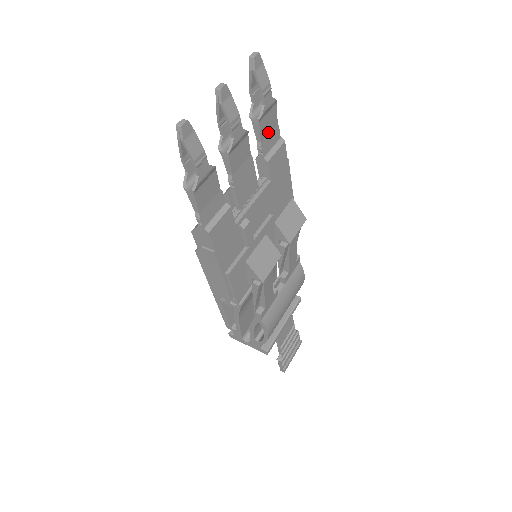
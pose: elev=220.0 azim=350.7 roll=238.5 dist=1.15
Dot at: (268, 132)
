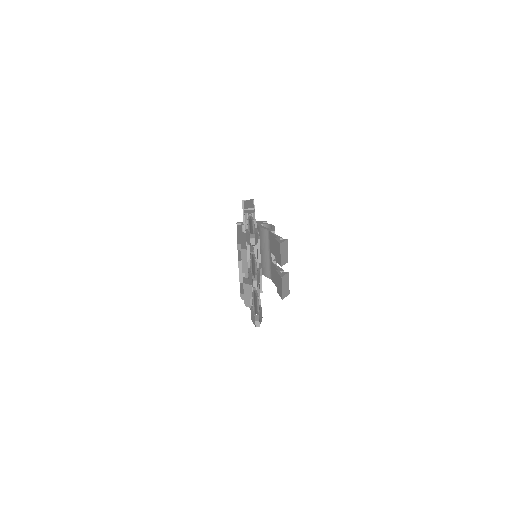
Dot at: occluded
